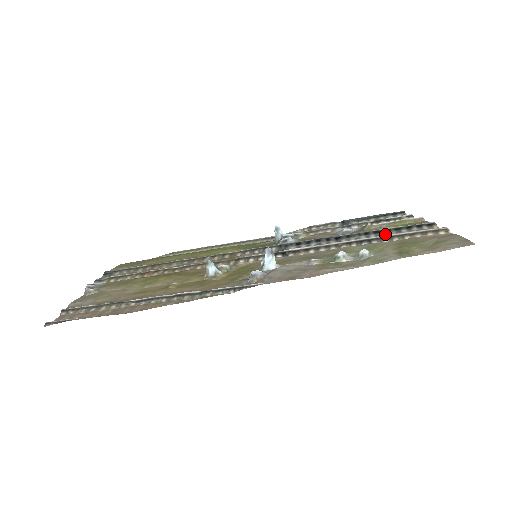
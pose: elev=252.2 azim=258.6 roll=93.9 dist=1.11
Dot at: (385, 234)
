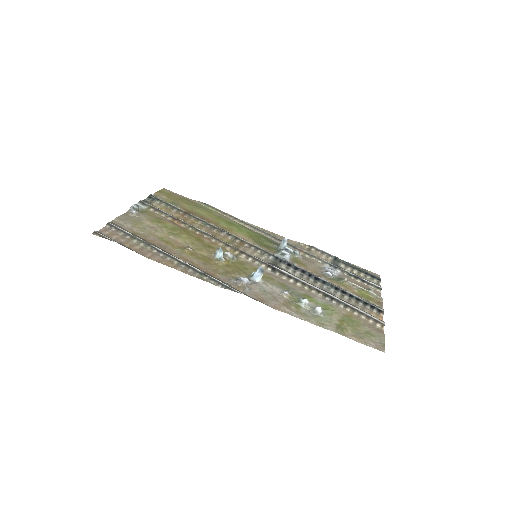
Dot at: (347, 298)
